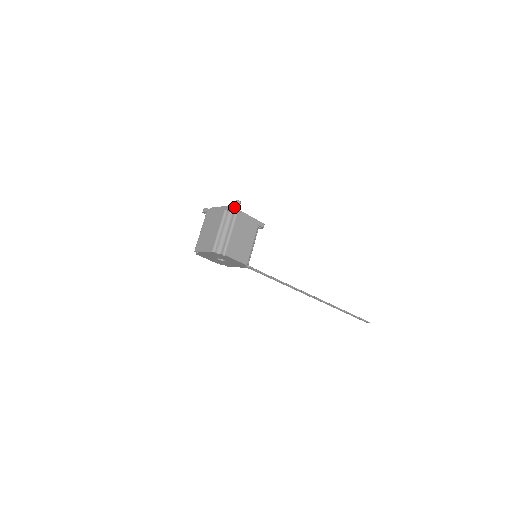
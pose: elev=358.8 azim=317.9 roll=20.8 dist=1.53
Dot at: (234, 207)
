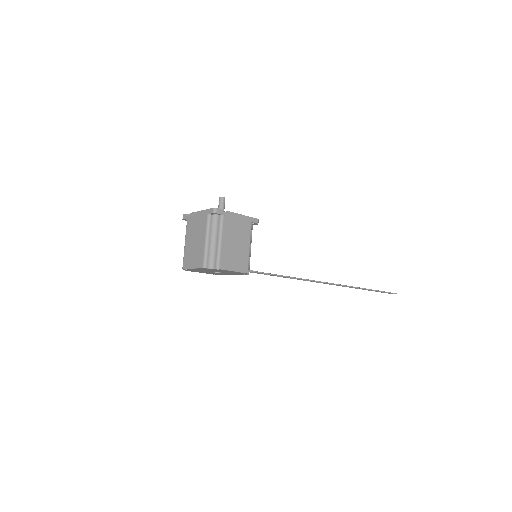
Dot at: (218, 209)
